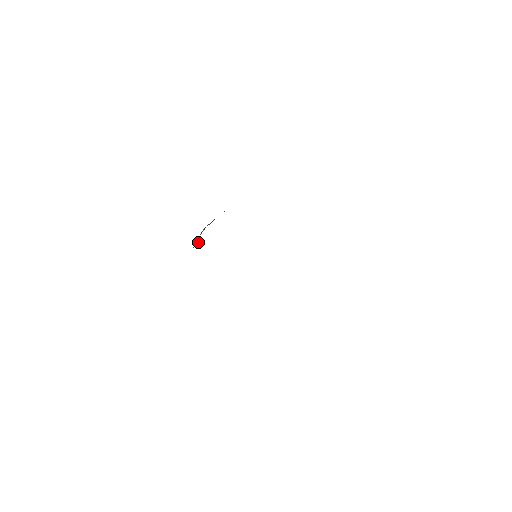
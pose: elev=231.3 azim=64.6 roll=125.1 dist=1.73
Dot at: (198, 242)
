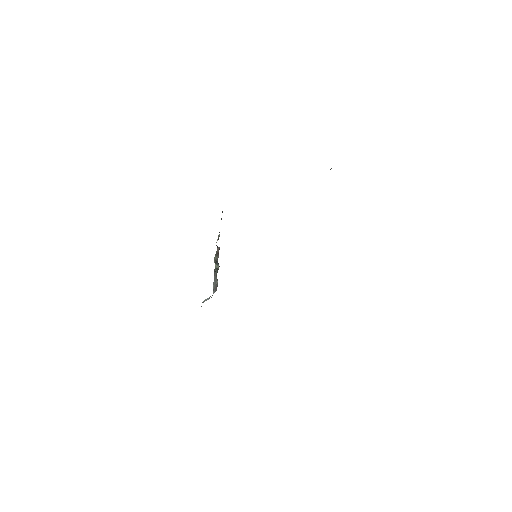
Dot at: (216, 282)
